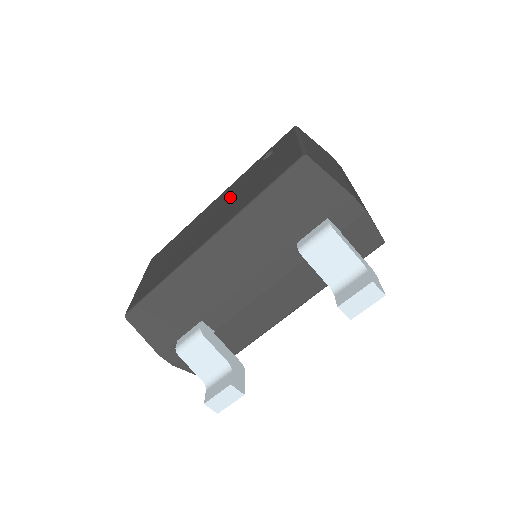
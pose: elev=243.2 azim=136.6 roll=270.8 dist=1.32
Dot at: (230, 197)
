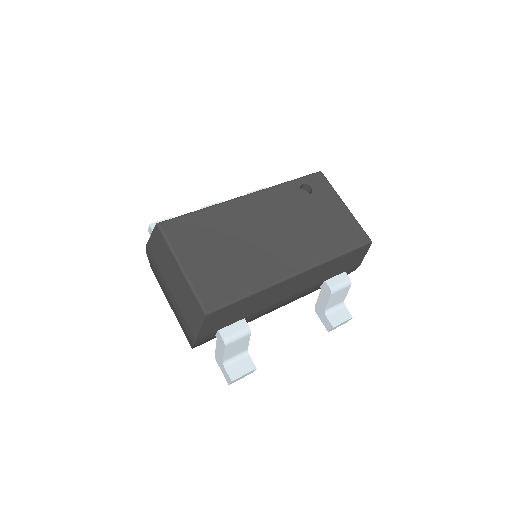
Dot at: (284, 219)
